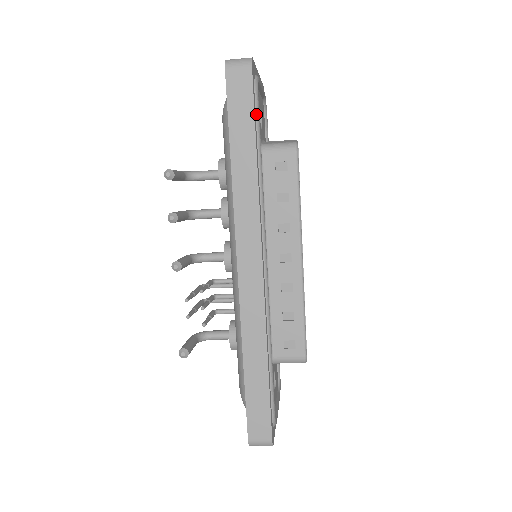
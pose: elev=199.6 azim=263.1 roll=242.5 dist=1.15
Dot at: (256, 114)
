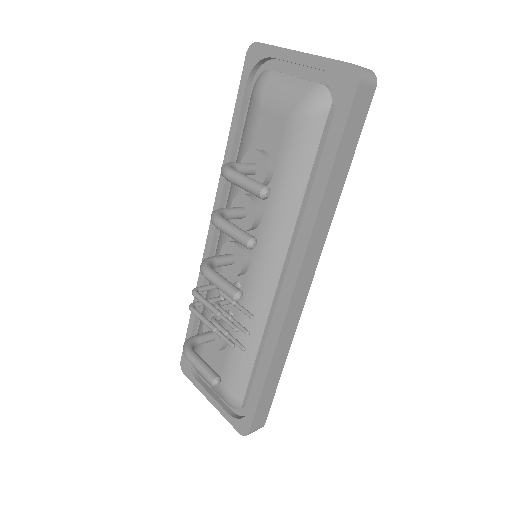
Dot at: occluded
